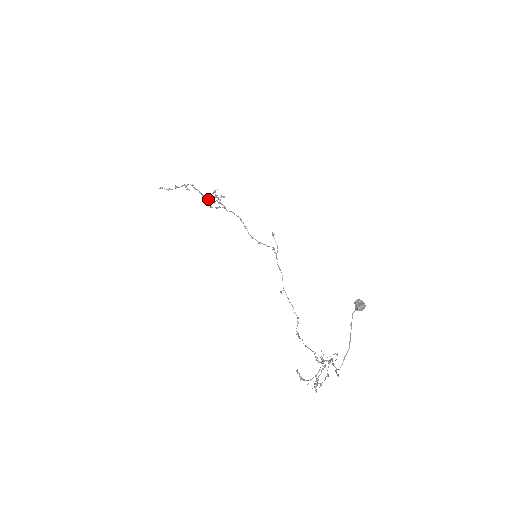
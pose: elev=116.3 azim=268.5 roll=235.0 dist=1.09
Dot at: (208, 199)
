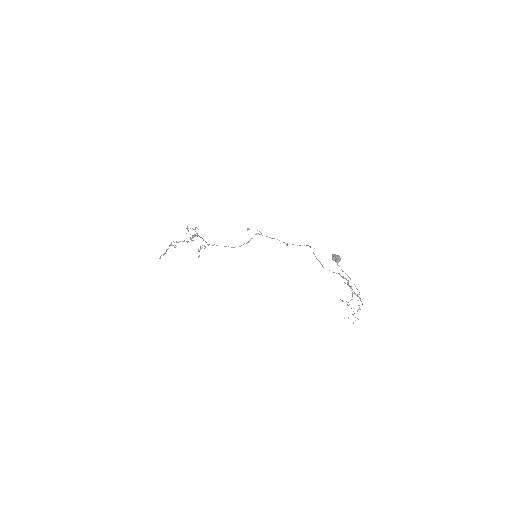
Dot at: occluded
